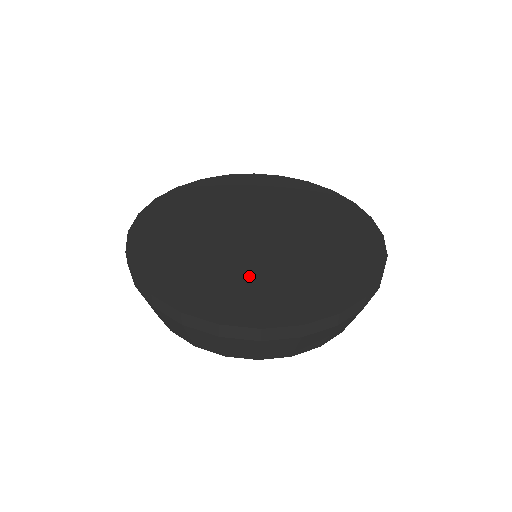
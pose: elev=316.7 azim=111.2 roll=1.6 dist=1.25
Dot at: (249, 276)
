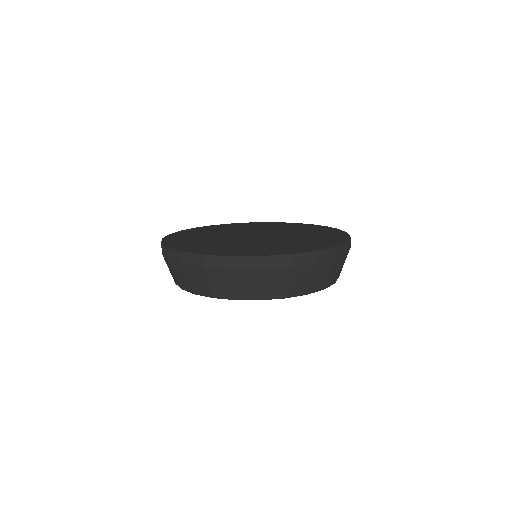
Dot at: (265, 245)
